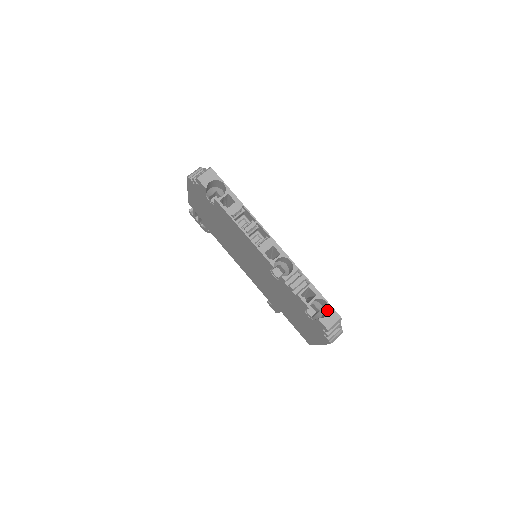
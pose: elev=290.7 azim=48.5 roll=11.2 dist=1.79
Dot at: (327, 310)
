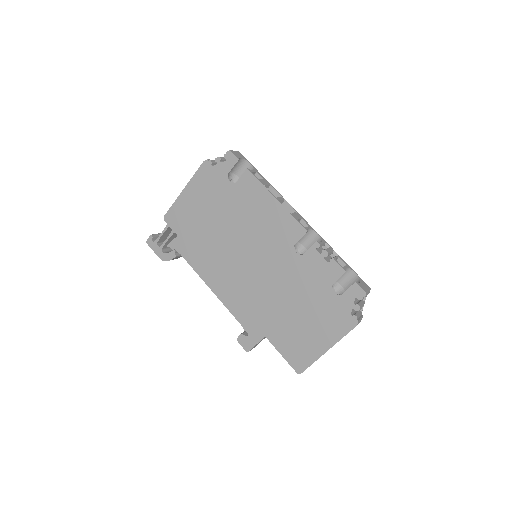
Dot at: occluded
